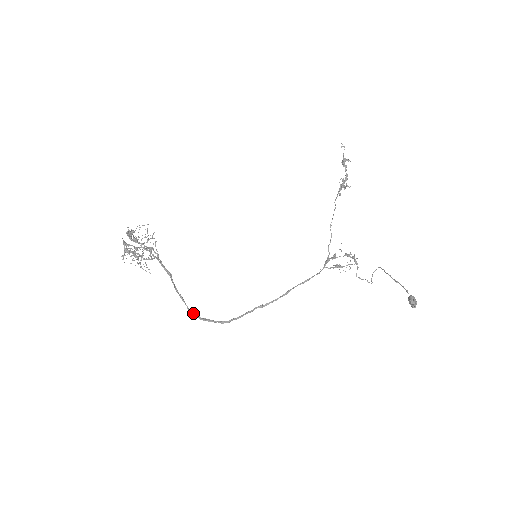
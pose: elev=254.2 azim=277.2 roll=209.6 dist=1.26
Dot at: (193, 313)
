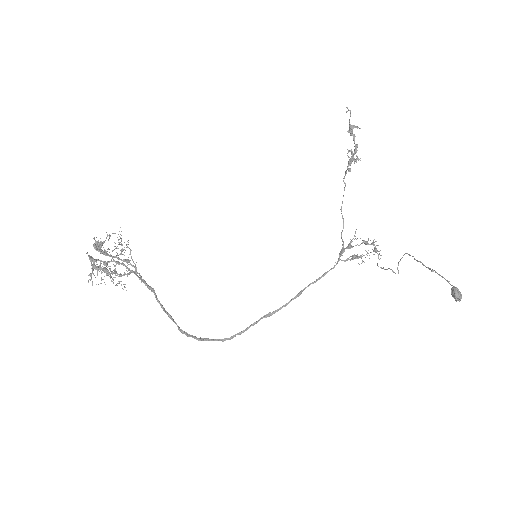
Dot at: (187, 334)
